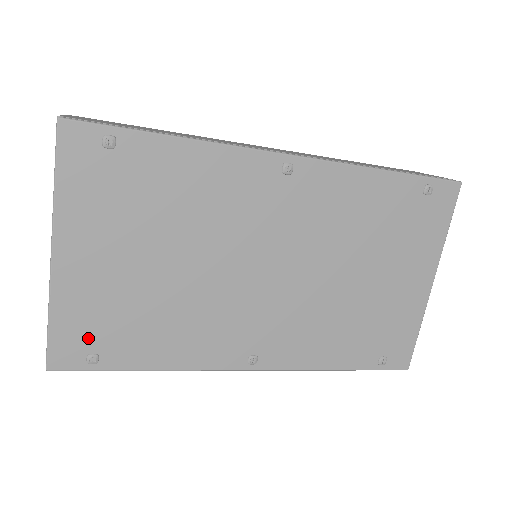
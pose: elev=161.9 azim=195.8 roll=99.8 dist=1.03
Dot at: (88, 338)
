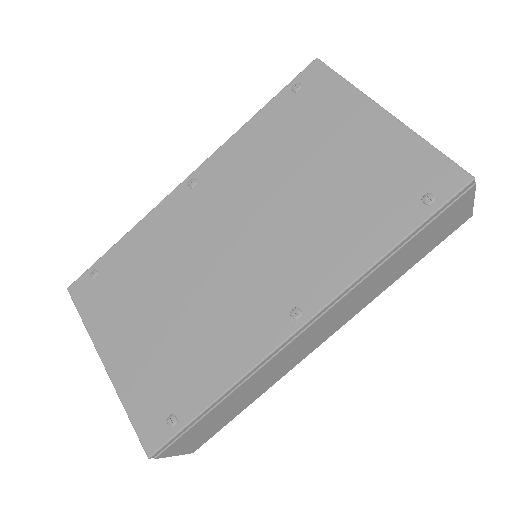
Dot at: (158, 406)
